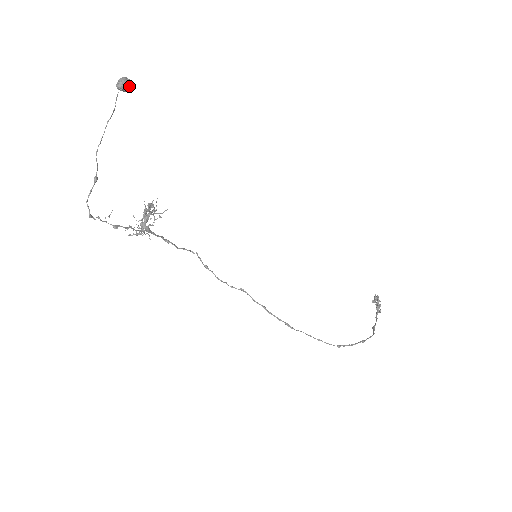
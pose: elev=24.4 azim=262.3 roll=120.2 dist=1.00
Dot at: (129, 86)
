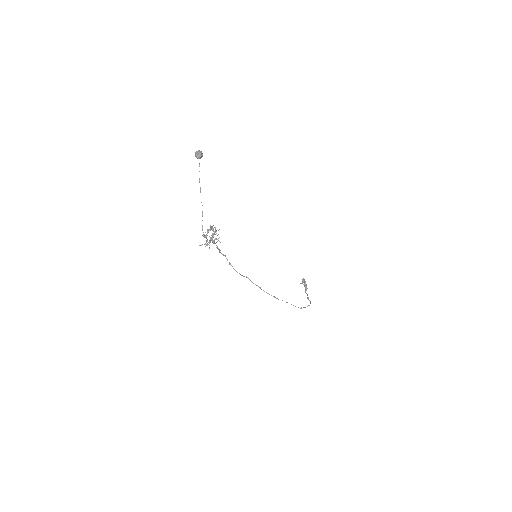
Dot at: (202, 156)
